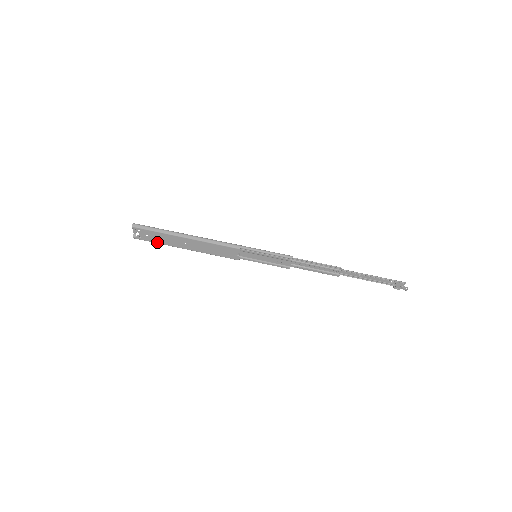
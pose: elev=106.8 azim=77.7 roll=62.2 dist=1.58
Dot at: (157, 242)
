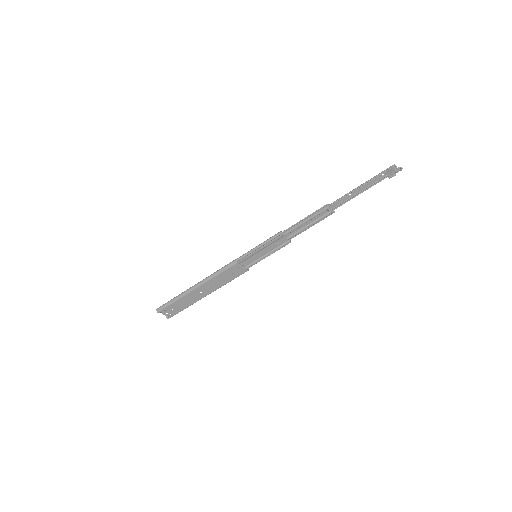
Dot at: (184, 308)
